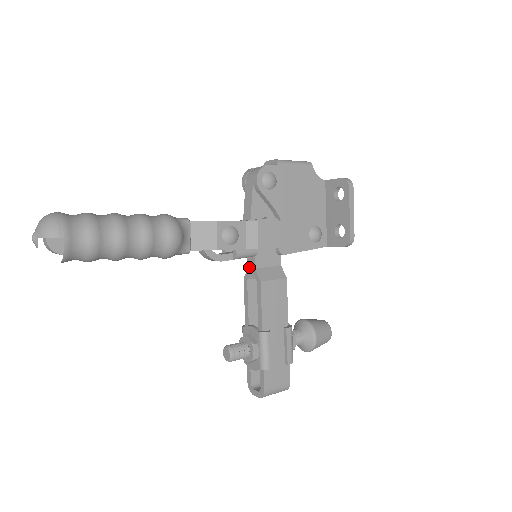
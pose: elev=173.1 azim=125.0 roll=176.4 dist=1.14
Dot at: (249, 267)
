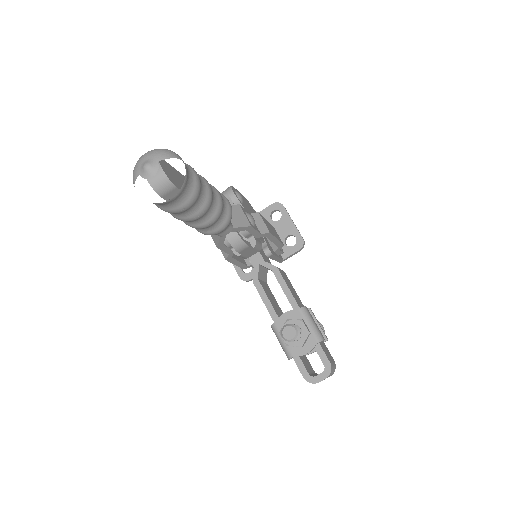
Dot at: (256, 265)
